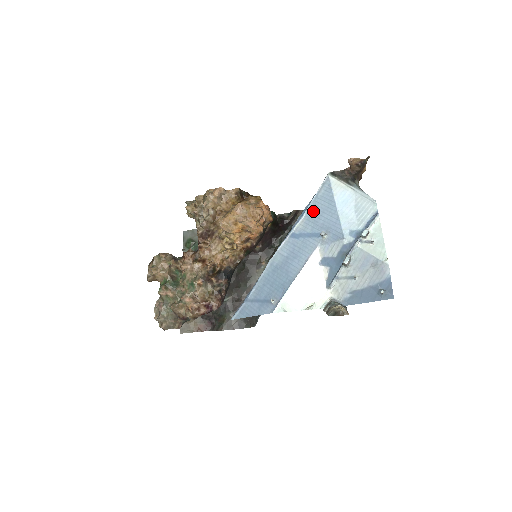
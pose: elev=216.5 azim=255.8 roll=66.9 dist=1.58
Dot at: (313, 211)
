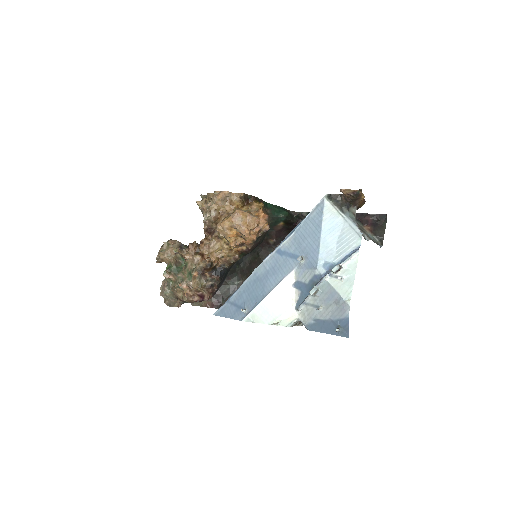
Dot at: (301, 232)
